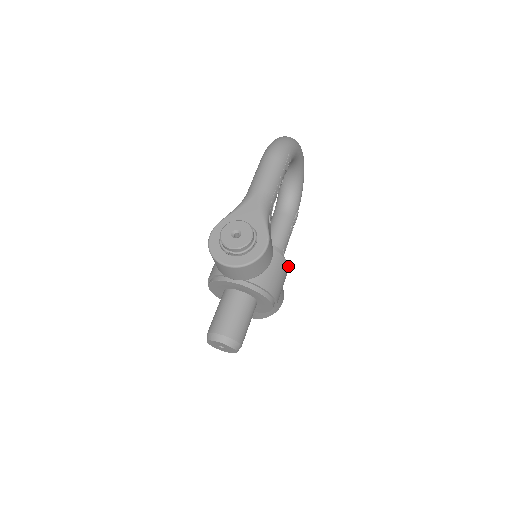
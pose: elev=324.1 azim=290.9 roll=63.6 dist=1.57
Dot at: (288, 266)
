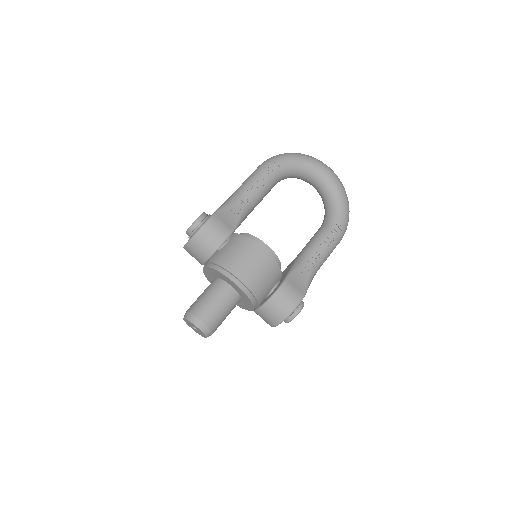
Dot at: (264, 251)
